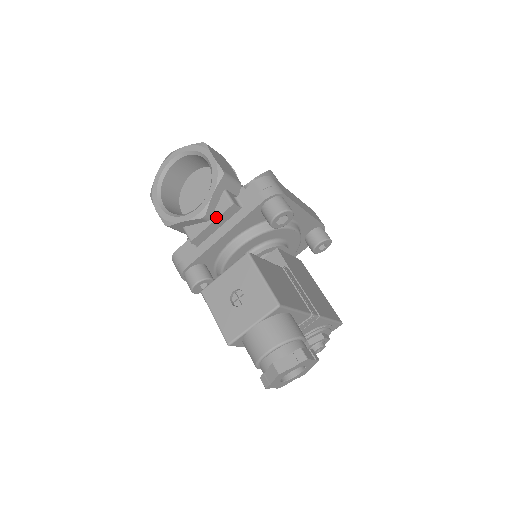
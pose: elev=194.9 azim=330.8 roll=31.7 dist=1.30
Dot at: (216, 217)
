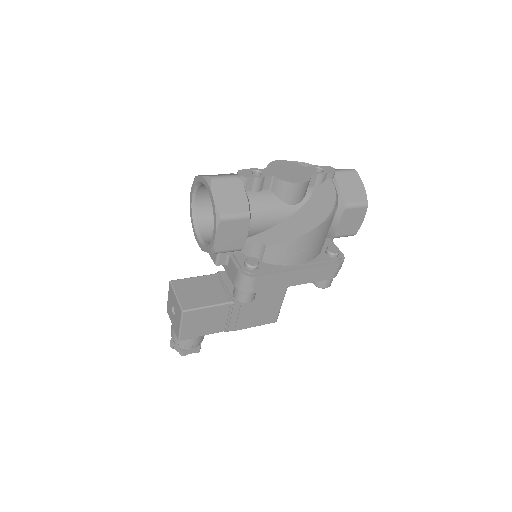
Dot at: occluded
